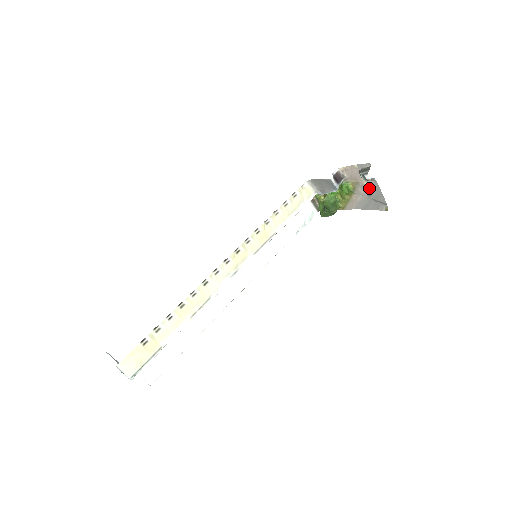
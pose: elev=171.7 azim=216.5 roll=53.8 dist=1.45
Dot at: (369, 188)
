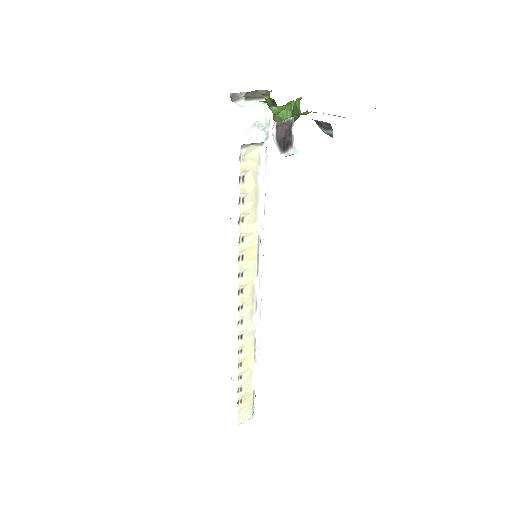
Dot at: occluded
